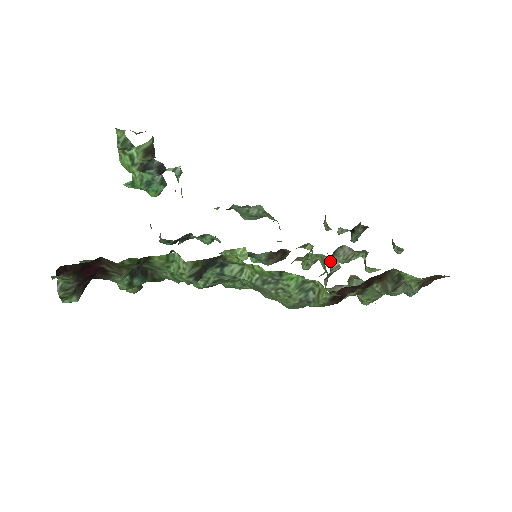
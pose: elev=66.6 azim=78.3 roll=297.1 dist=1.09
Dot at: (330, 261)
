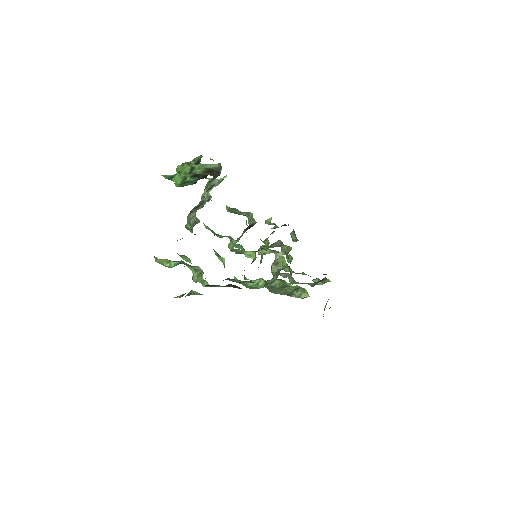
Dot at: (277, 253)
